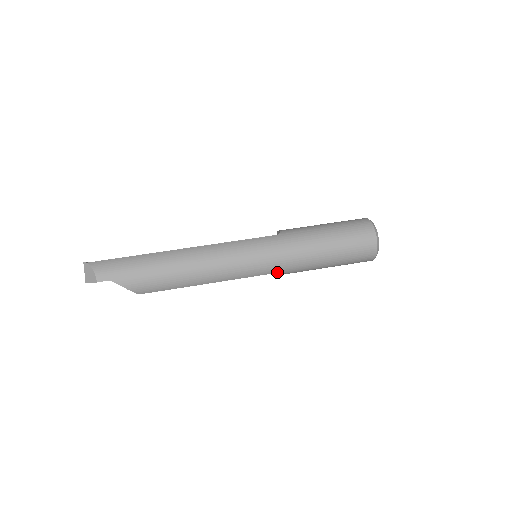
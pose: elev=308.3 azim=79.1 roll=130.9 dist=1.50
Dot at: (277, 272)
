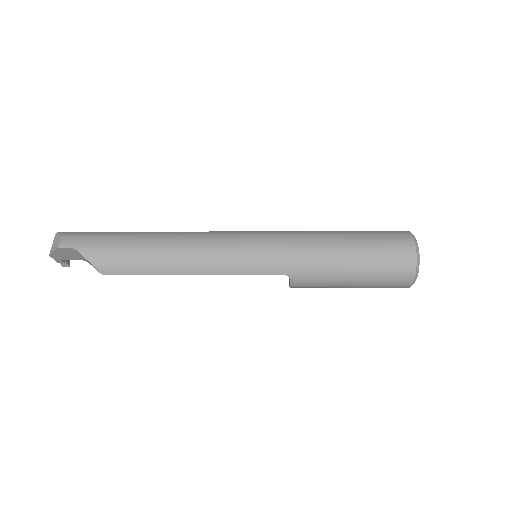
Dot at: (278, 274)
